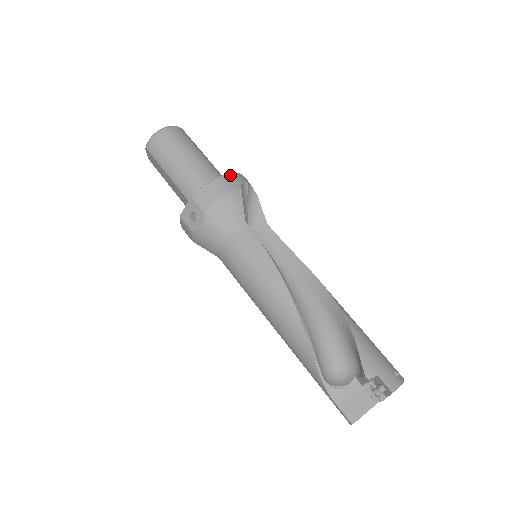
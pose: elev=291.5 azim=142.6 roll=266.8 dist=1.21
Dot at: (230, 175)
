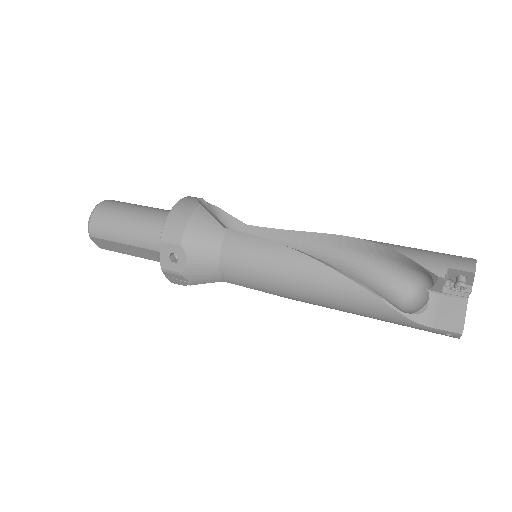
Dot at: (182, 200)
